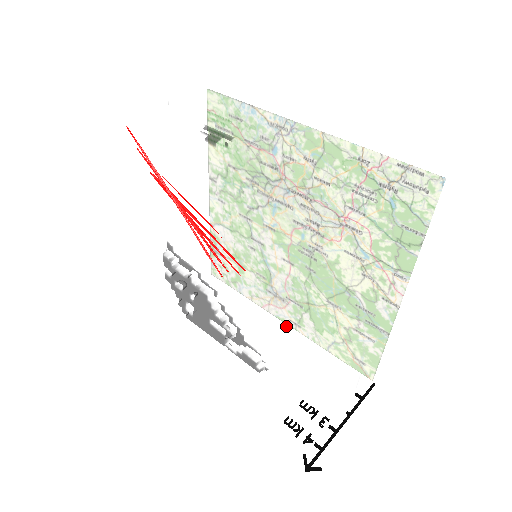
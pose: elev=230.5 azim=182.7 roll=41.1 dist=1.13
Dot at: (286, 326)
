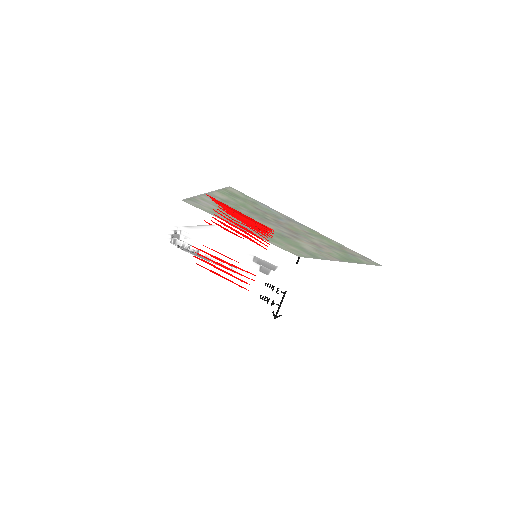
Dot at: (272, 281)
